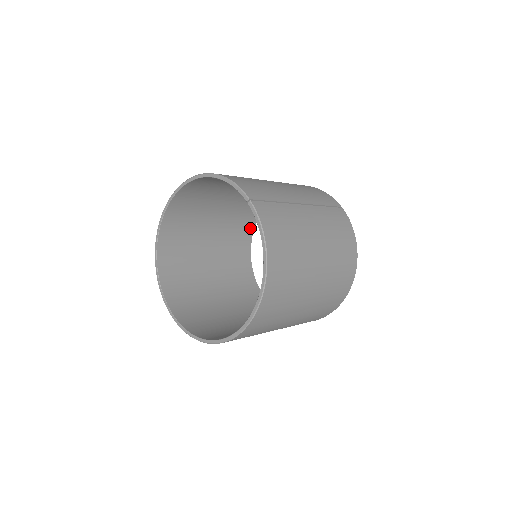
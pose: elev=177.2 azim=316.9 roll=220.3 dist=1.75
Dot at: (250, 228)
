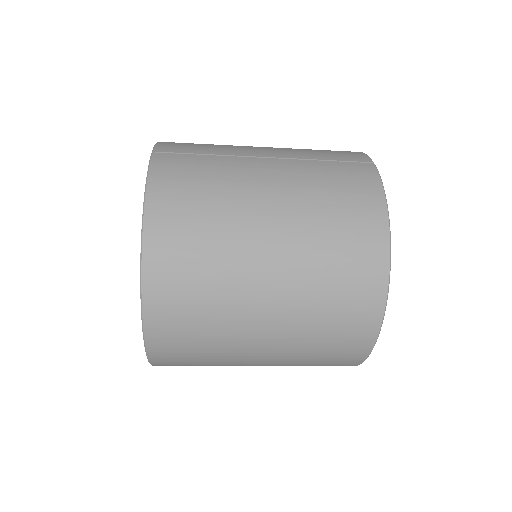
Dot at: occluded
